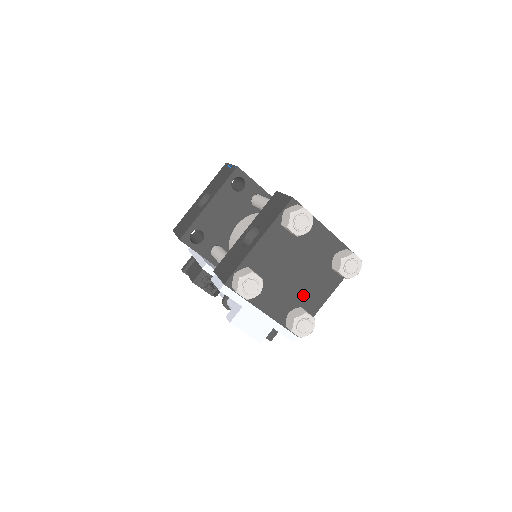
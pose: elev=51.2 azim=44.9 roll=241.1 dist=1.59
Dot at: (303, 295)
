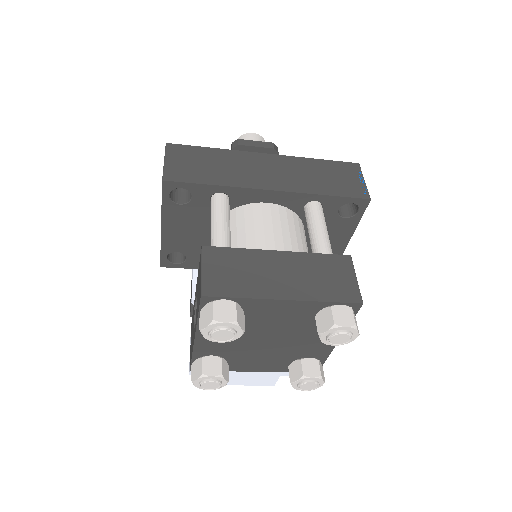
Dot at: (297, 350)
